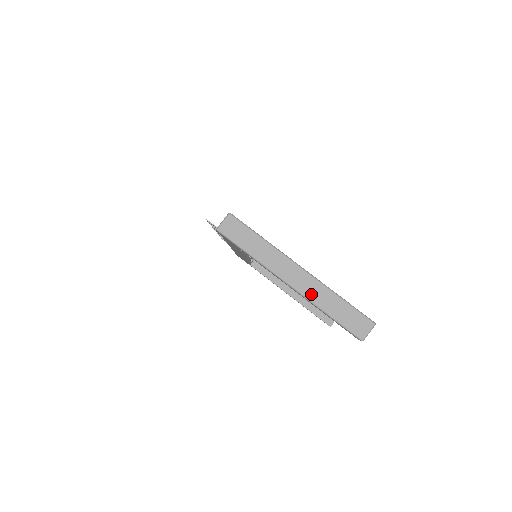
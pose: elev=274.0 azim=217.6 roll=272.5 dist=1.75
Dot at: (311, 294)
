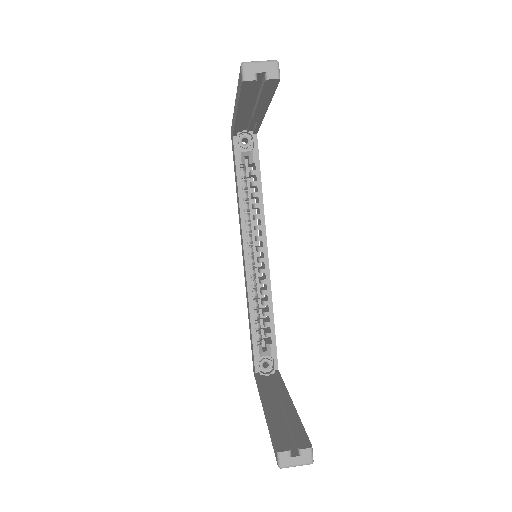
Dot at: occluded
